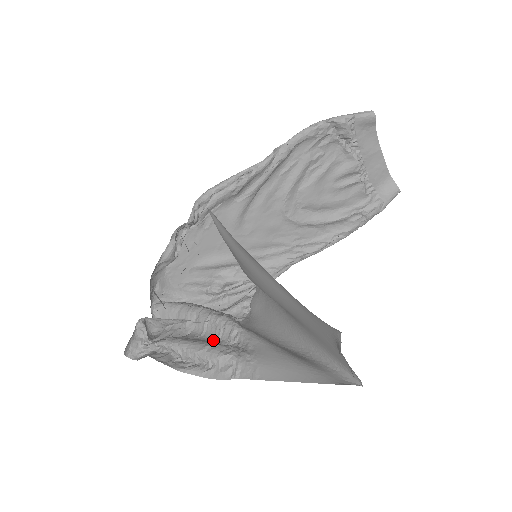
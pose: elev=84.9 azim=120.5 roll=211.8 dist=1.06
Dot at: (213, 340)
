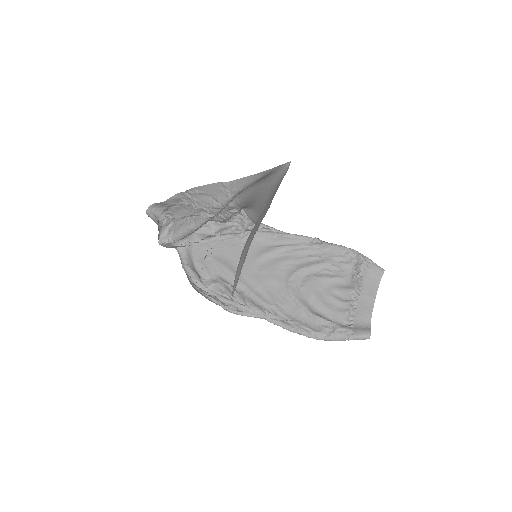
Dot at: occluded
